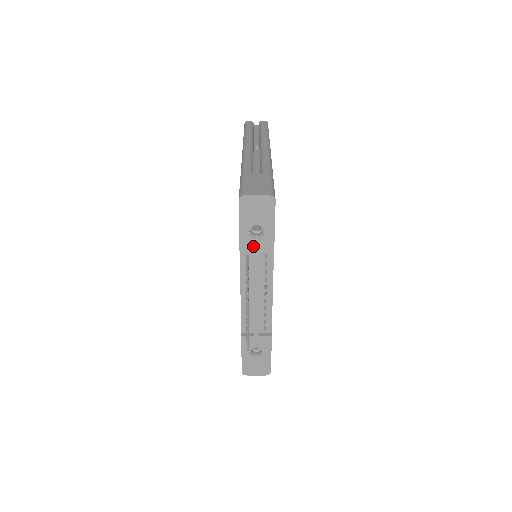
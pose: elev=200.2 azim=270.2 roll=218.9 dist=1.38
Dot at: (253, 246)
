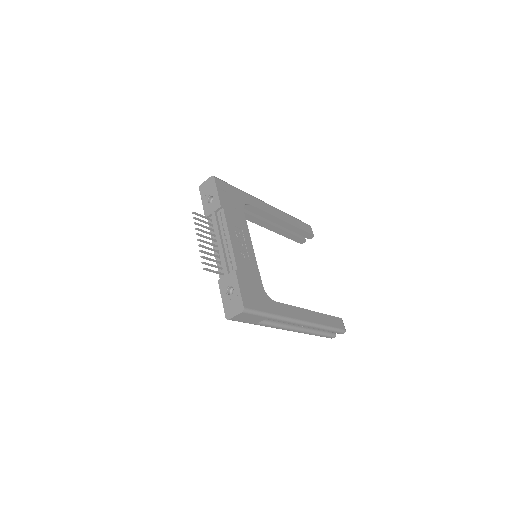
Dot at: (210, 209)
